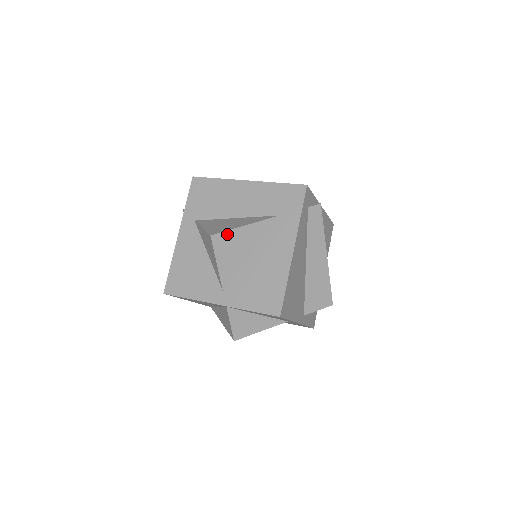
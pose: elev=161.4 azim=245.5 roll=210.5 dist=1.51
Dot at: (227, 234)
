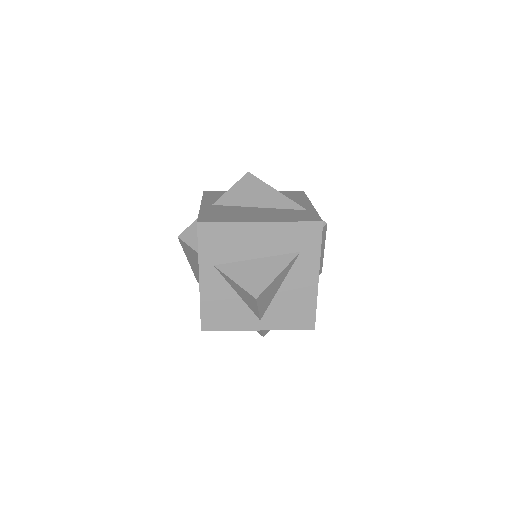
Dot at: (266, 289)
